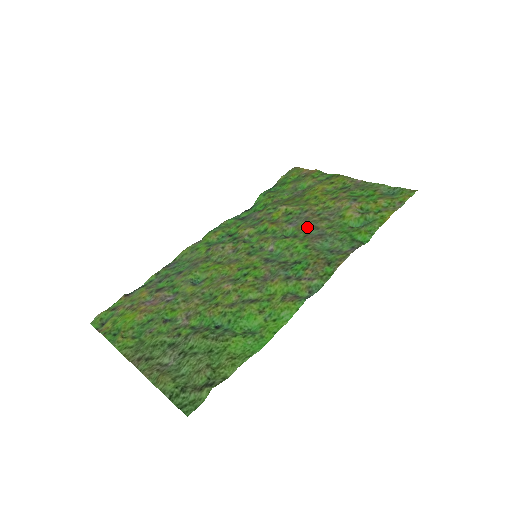
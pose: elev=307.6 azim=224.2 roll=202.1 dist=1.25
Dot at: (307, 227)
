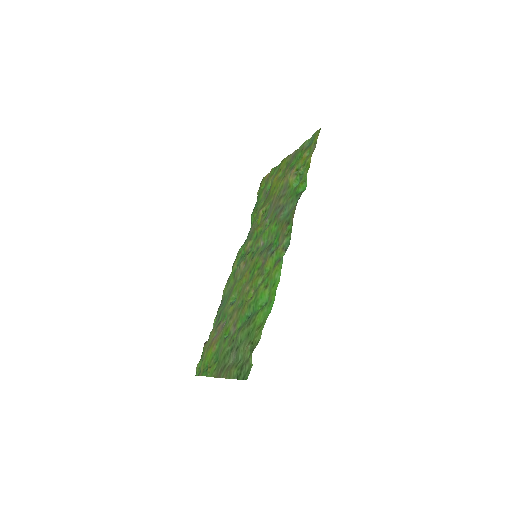
Dot at: (274, 211)
